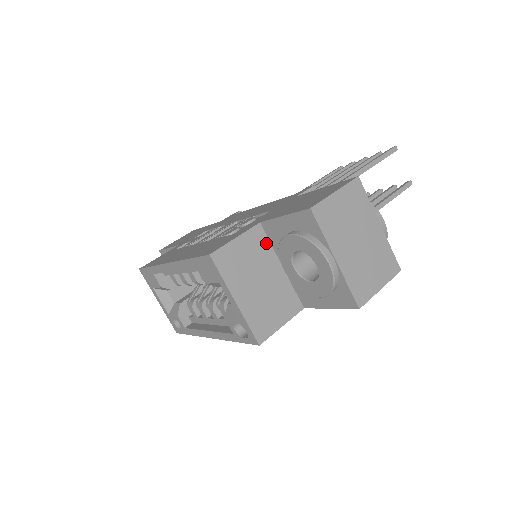
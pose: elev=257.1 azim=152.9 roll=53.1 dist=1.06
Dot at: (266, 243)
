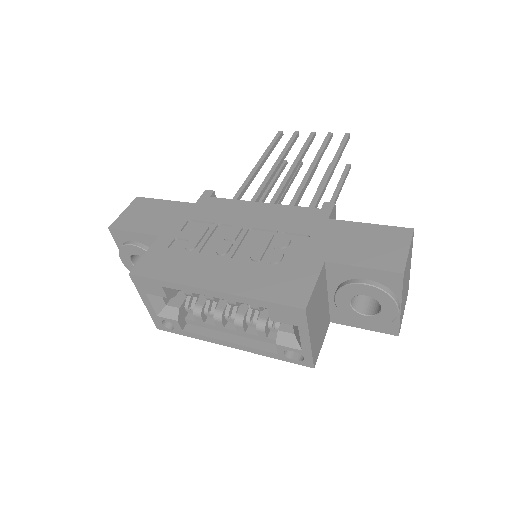
Dot at: (325, 279)
